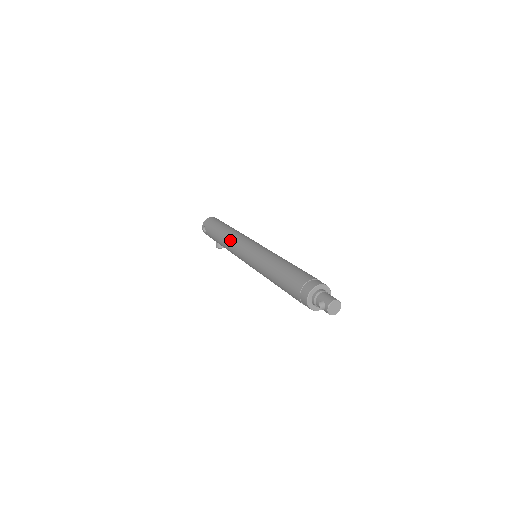
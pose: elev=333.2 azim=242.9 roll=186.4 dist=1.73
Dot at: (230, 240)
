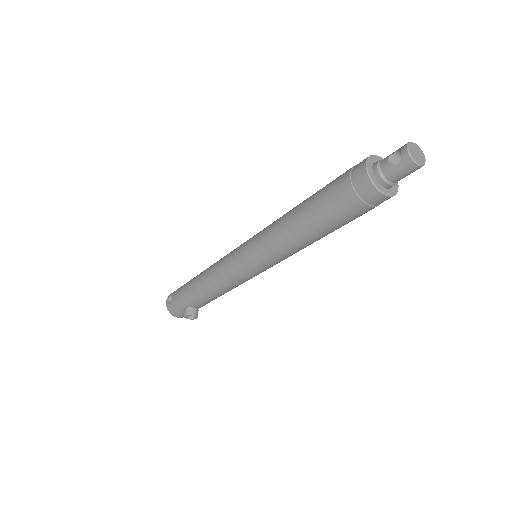
Dot at: occluded
